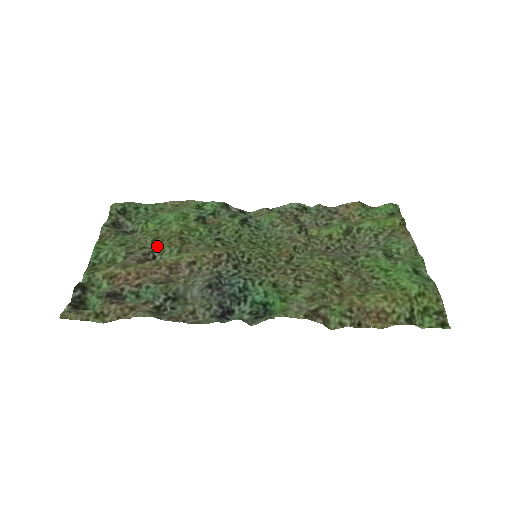
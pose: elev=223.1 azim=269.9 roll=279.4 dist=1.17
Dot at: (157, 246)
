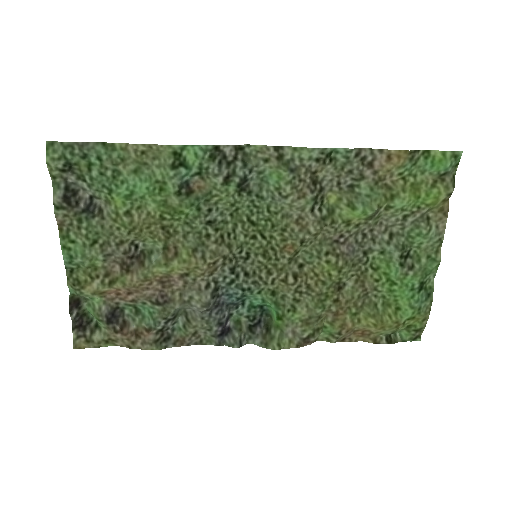
Dot at: (136, 237)
